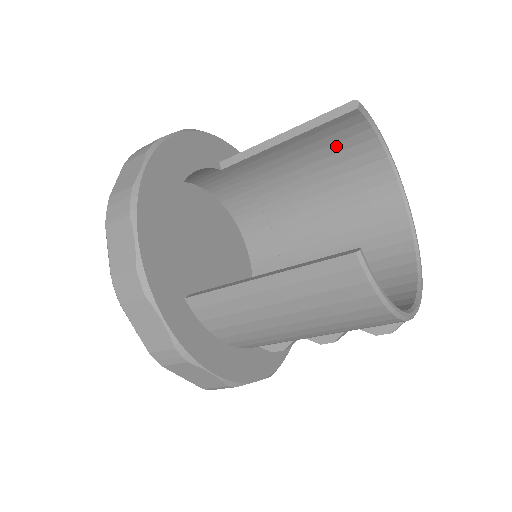
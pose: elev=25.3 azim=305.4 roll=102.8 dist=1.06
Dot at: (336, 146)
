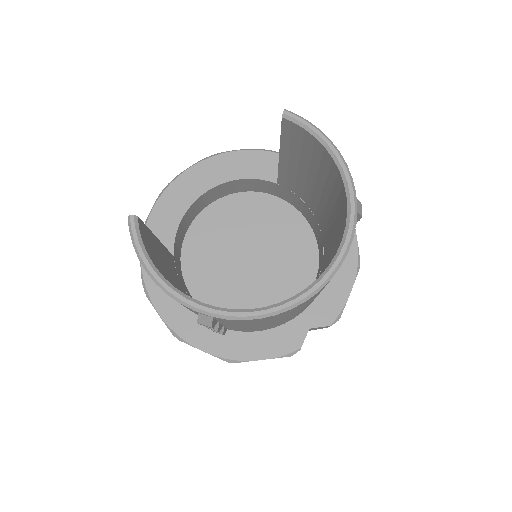
Dot at: (314, 160)
